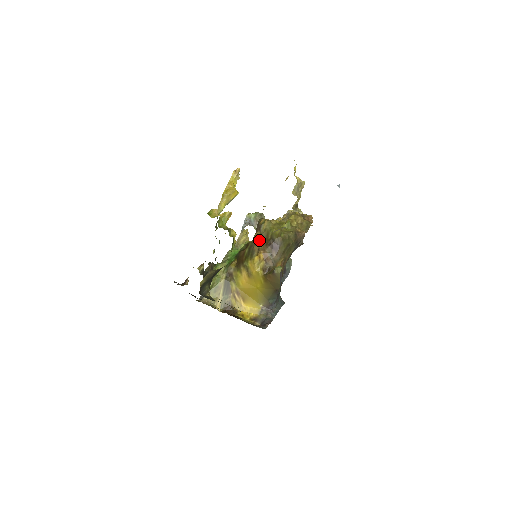
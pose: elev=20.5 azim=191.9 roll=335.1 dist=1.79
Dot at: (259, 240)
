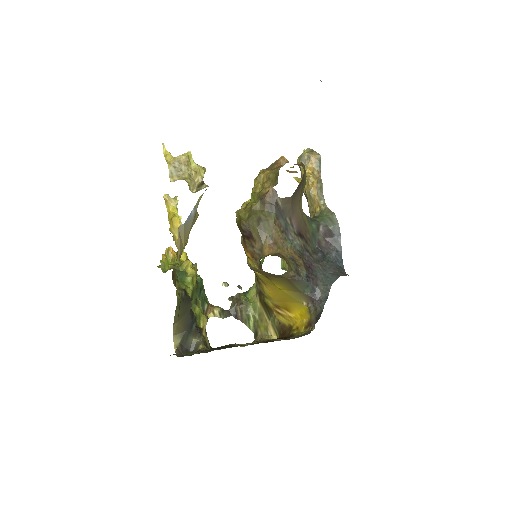
Dot at: occluded
